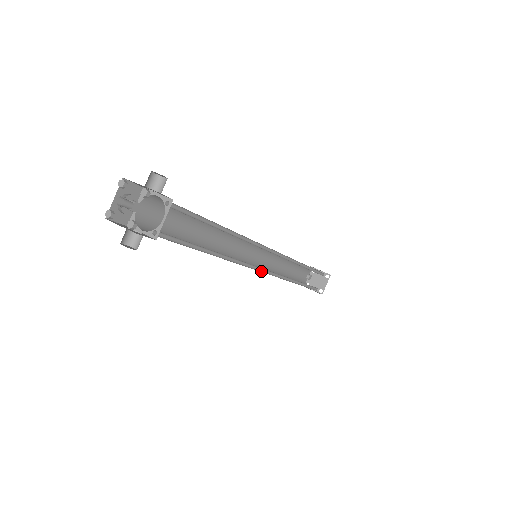
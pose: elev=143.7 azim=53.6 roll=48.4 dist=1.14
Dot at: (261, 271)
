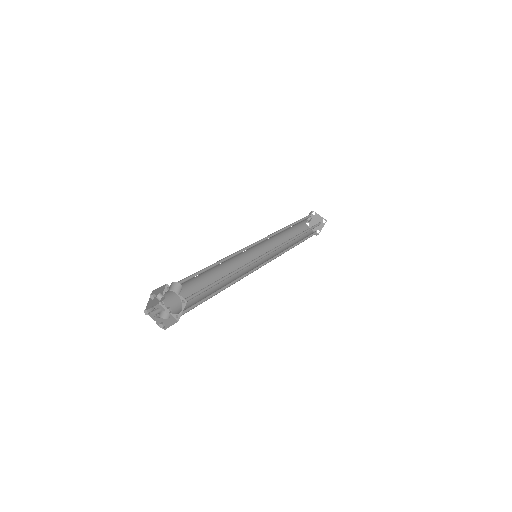
Dot at: (260, 266)
